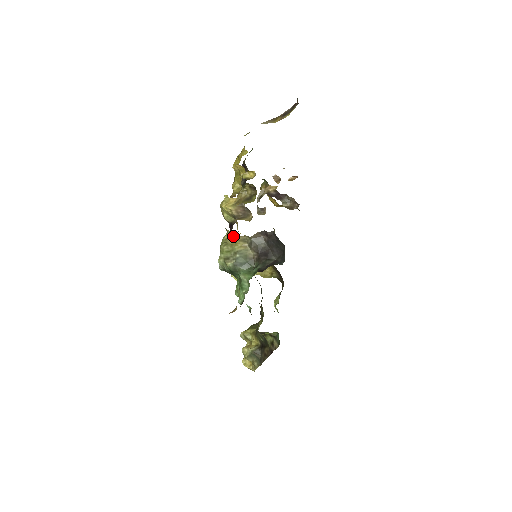
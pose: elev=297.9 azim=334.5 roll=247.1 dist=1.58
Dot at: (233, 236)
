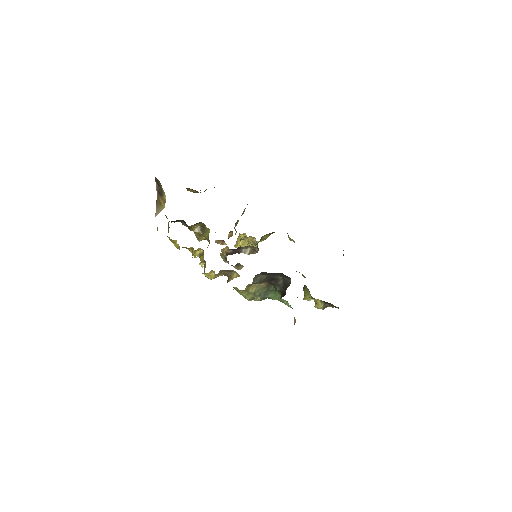
Dot at: (241, 290)
